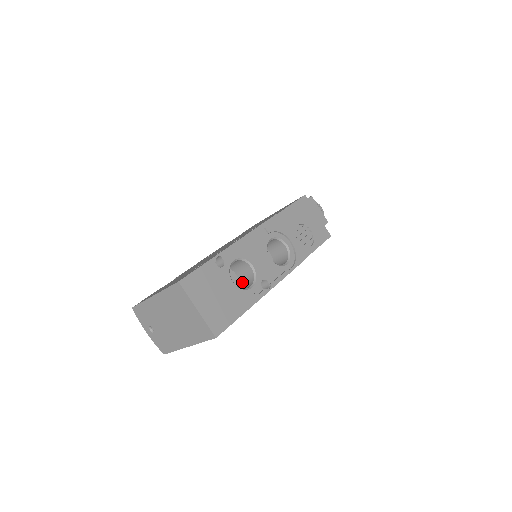
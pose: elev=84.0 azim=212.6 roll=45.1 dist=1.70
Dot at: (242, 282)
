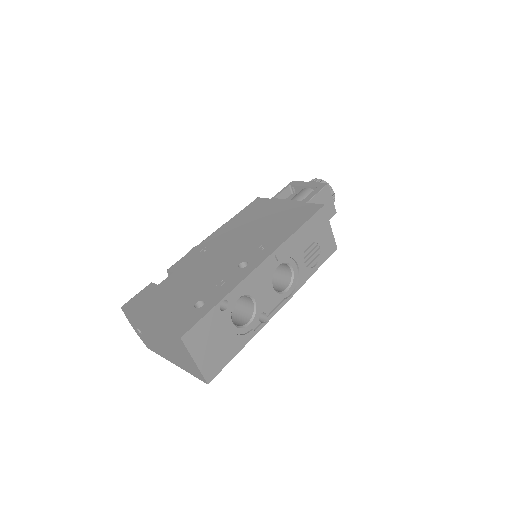
Dot at: (239, 306)
